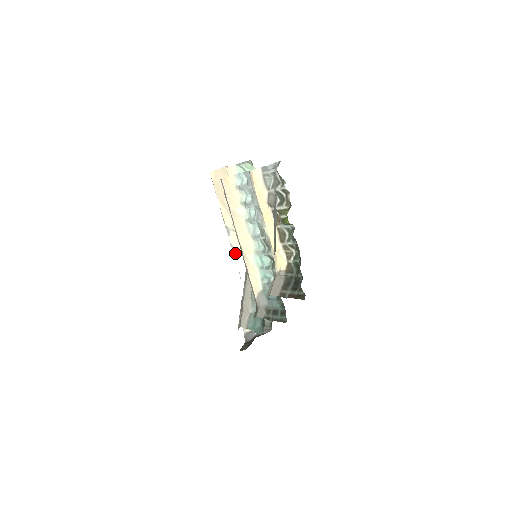
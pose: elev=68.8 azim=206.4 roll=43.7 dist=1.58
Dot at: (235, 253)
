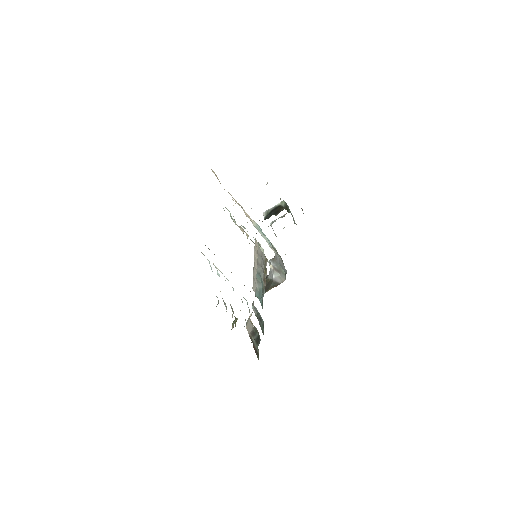
Dot at: (251, 221)
